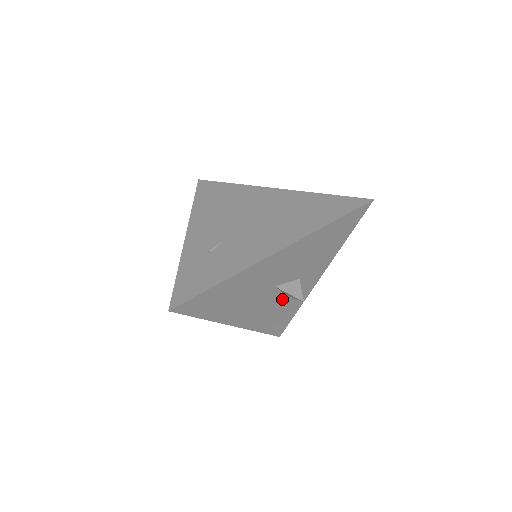
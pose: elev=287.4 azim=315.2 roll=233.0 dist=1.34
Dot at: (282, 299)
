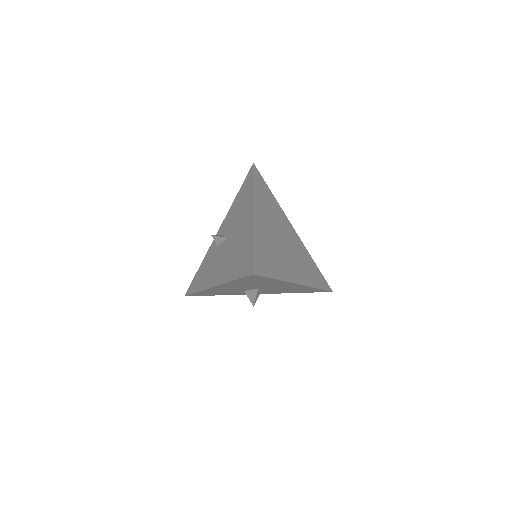
Dot at: (239, 291)
